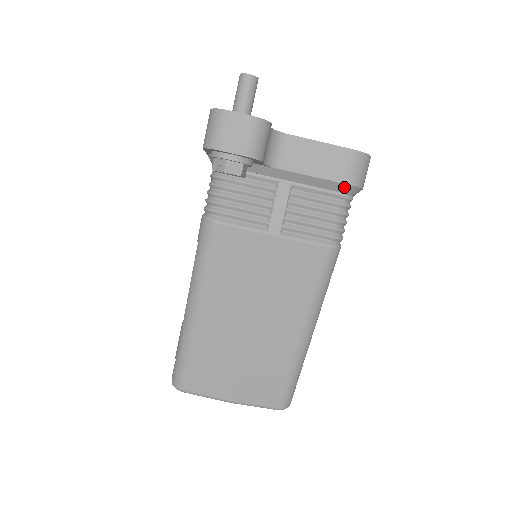
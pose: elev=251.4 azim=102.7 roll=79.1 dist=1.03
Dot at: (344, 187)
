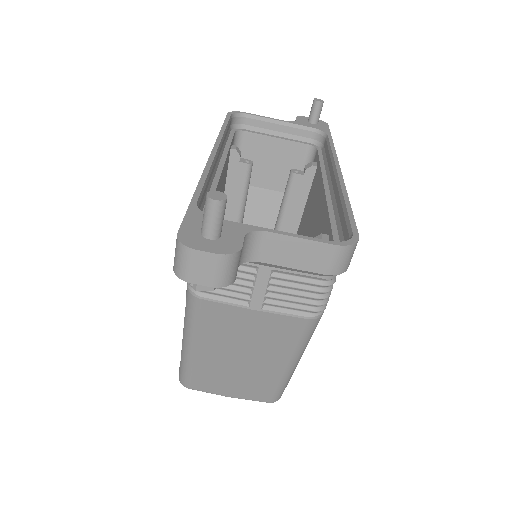
Dot at: (326, 275)
